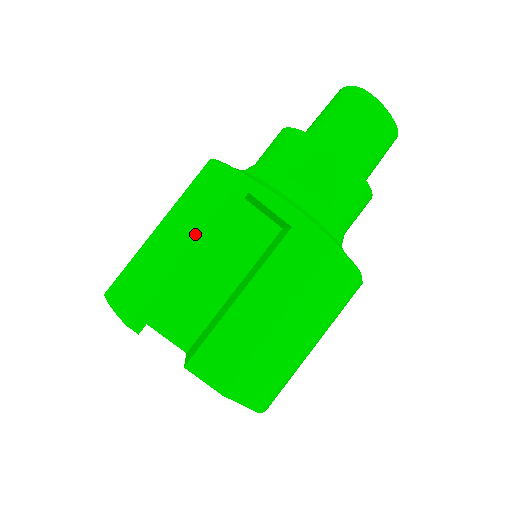
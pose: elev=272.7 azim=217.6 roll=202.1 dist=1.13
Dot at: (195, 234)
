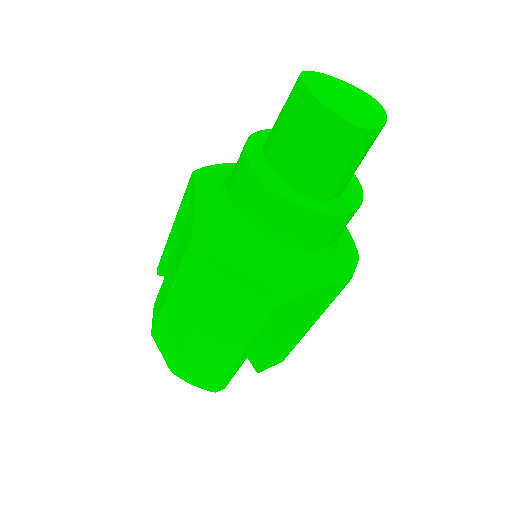
Dot at: (246, 347)
